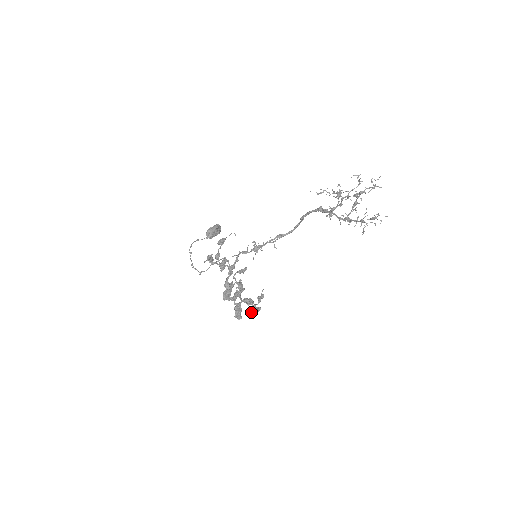
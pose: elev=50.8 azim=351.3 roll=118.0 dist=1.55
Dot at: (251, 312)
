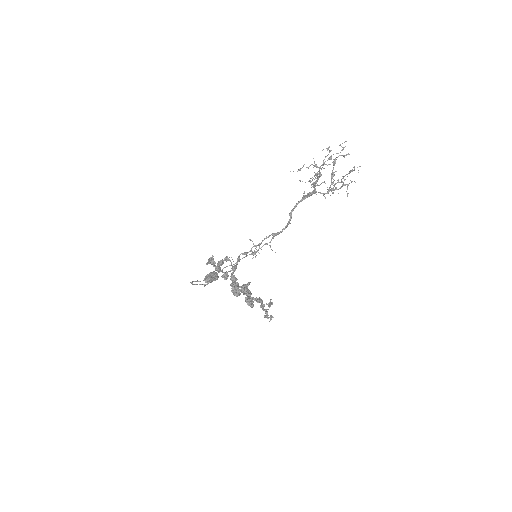
Dot at: occluded
